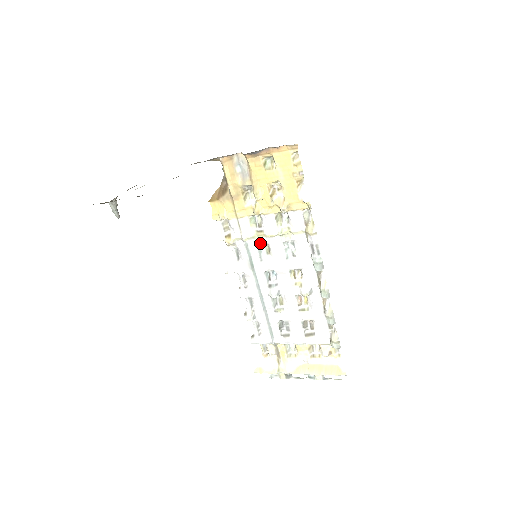
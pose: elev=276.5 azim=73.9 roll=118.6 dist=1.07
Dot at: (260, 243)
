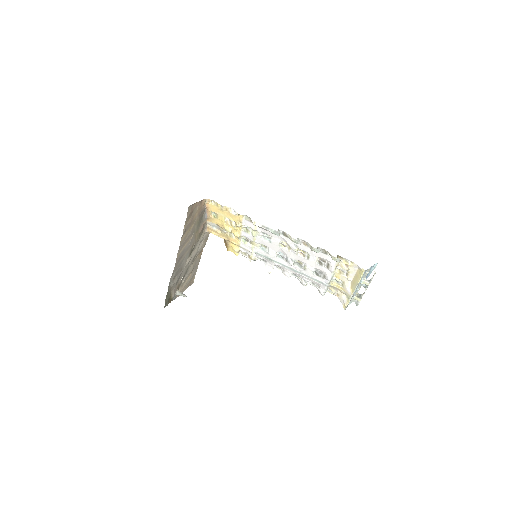
Dot at: (258, 247)
